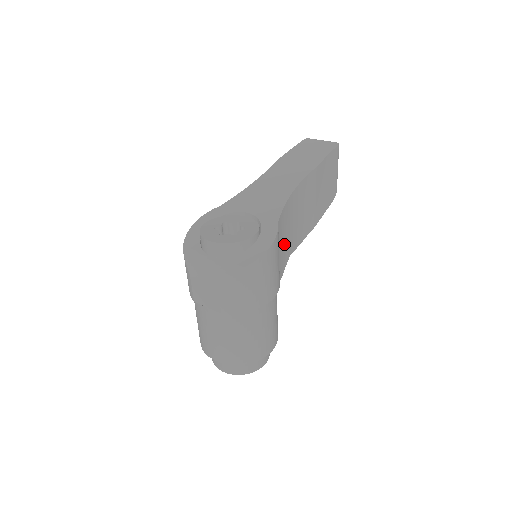
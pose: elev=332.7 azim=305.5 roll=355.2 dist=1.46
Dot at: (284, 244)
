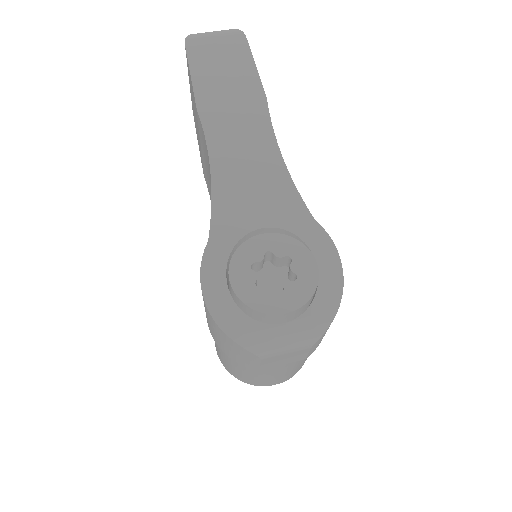
Dot at: occluded
